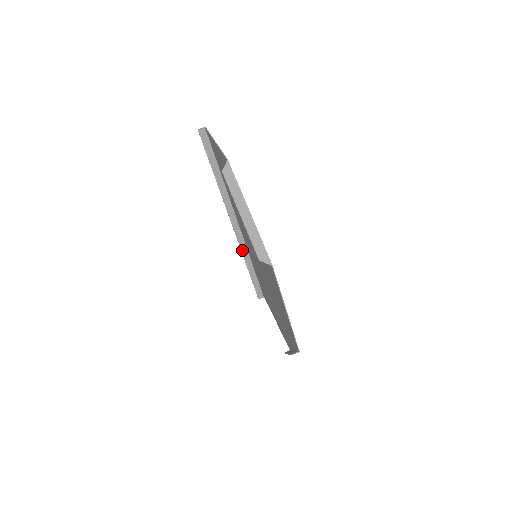
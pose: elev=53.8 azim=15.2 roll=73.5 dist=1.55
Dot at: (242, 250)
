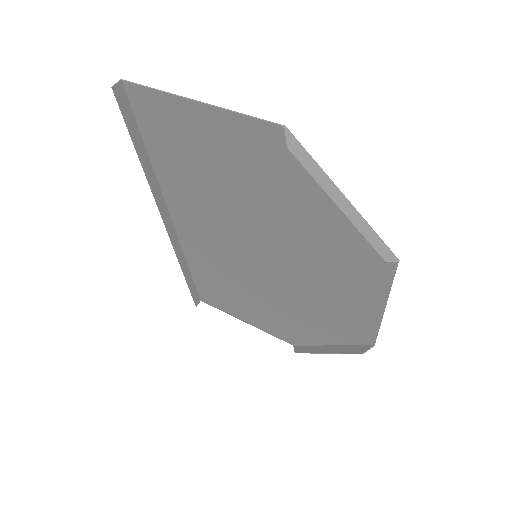
Dot at: (178, 255)
